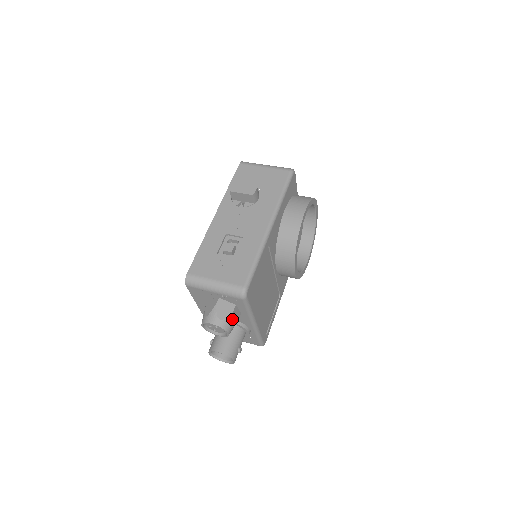
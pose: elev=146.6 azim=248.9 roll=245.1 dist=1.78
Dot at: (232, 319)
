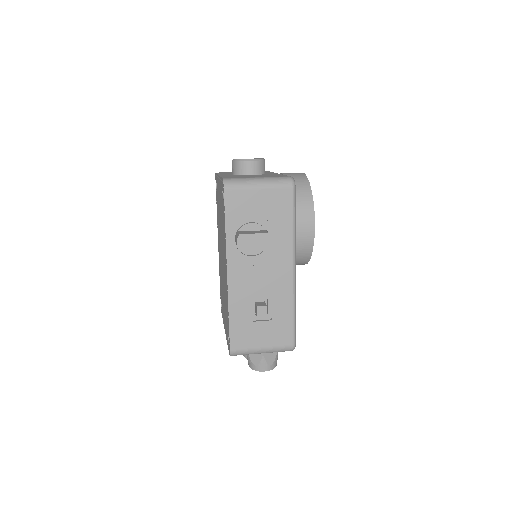
Dot at: (277, 355)
